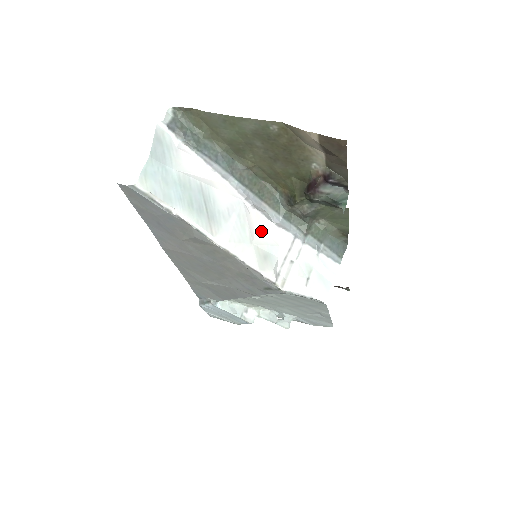
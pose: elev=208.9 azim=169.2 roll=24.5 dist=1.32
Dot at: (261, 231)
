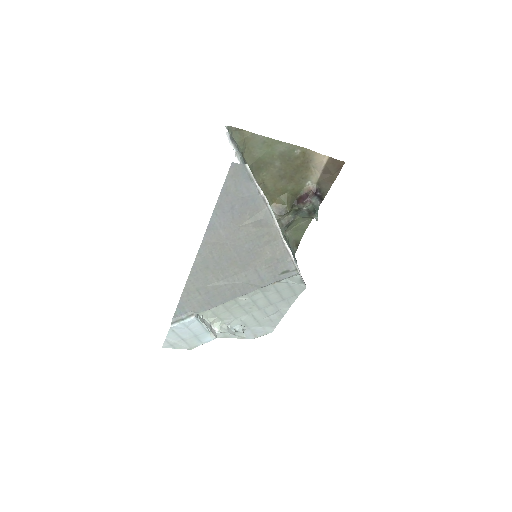
Dot at: occluded
